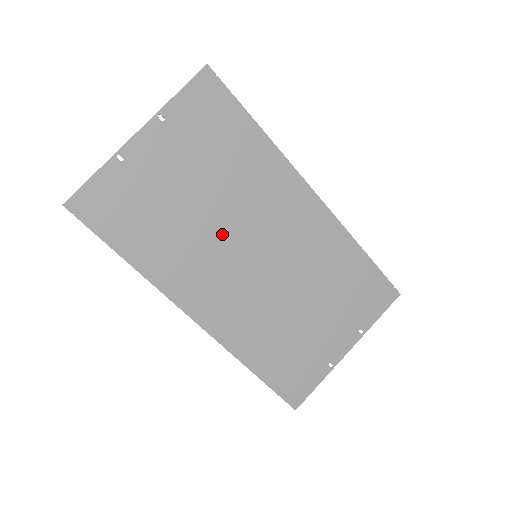
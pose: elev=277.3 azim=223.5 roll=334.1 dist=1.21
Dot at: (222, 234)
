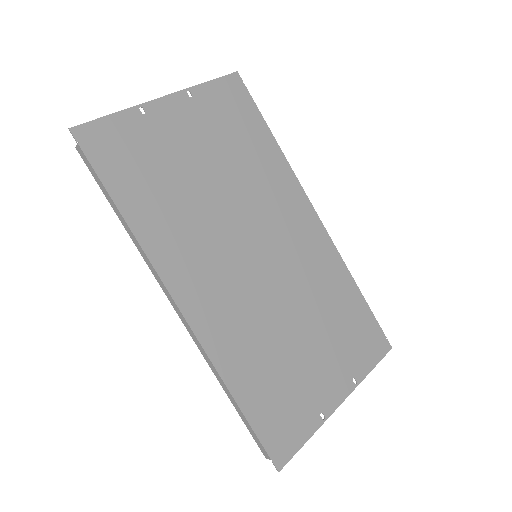
Dot at: (226, 220)
